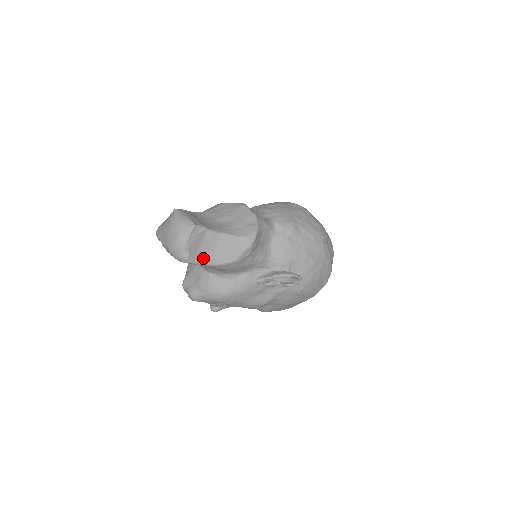
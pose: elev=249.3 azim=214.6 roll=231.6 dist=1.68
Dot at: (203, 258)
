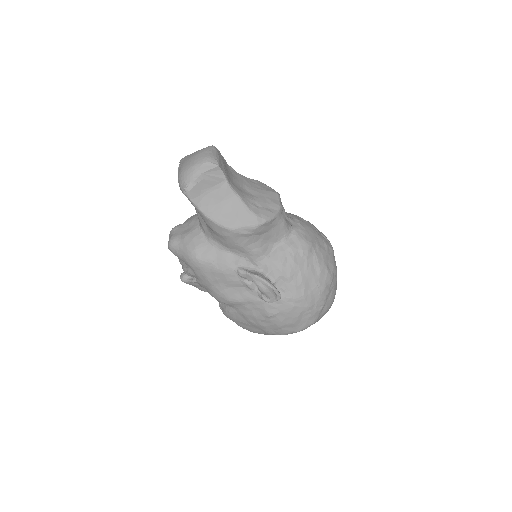
Dot at: (203, 203)
